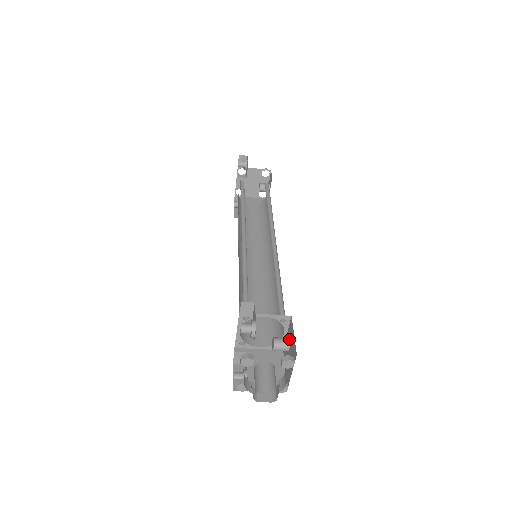
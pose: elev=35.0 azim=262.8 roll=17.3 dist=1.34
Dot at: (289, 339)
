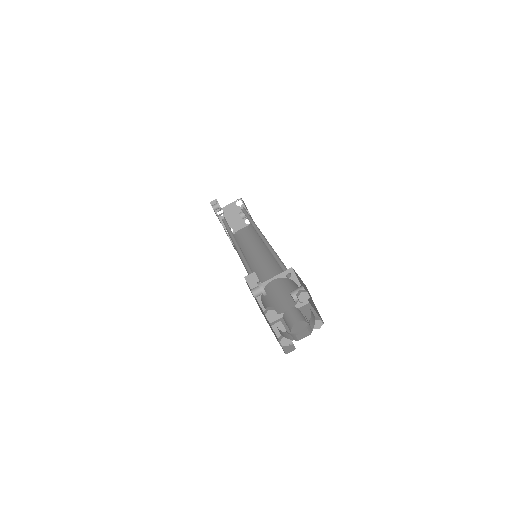
Dot at: (302, 286)
